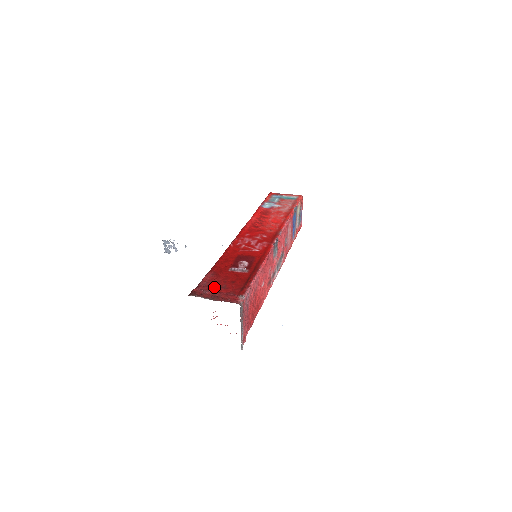
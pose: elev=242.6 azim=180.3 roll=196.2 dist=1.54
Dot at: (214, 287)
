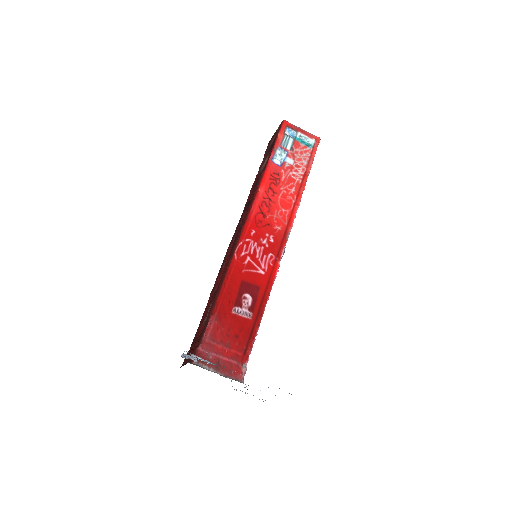
Dot at: (218, 345)
